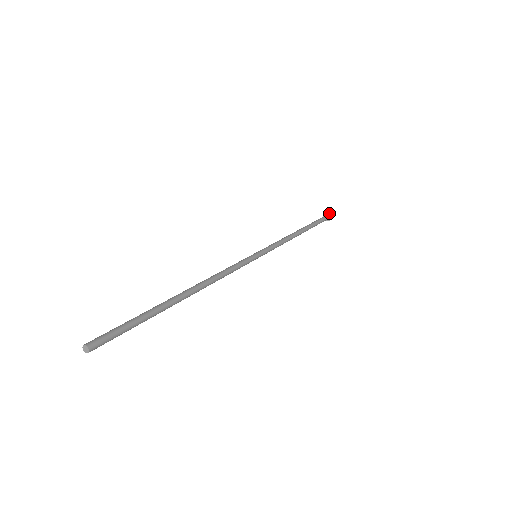
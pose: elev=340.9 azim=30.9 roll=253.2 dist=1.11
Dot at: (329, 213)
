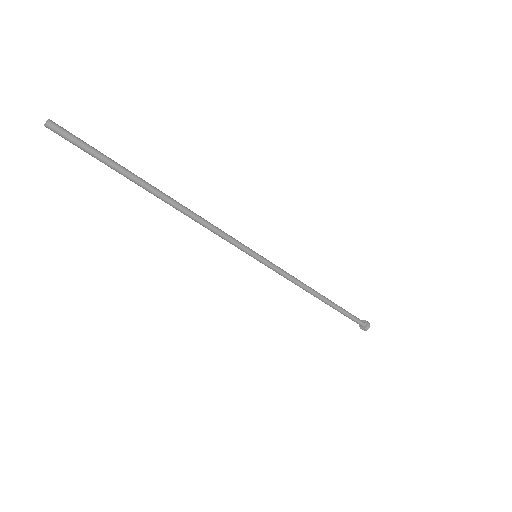
Dot at: occluded
